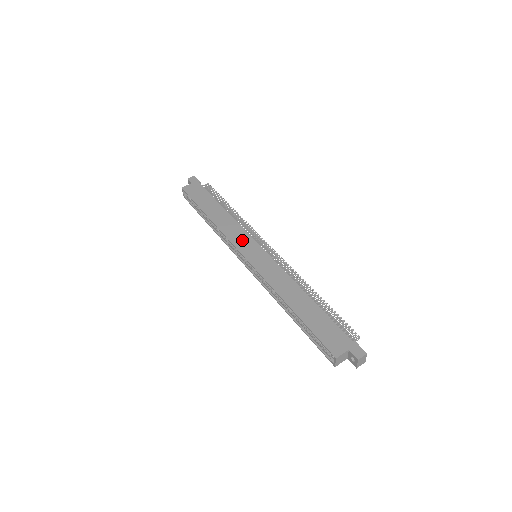
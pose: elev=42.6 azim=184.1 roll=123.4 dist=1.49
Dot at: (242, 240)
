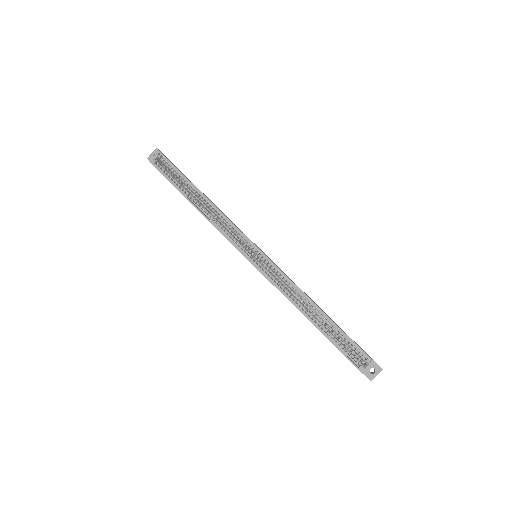
Dot at: occluded
